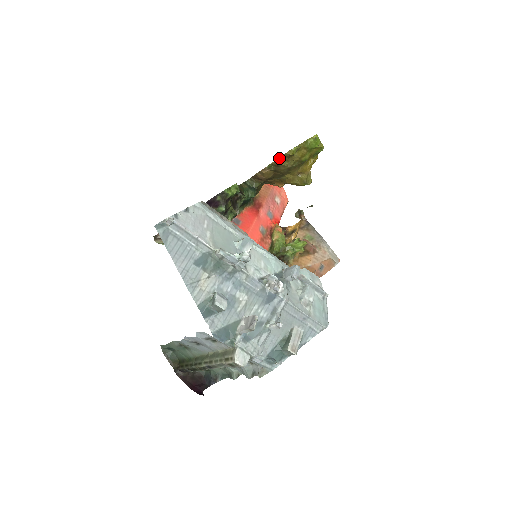
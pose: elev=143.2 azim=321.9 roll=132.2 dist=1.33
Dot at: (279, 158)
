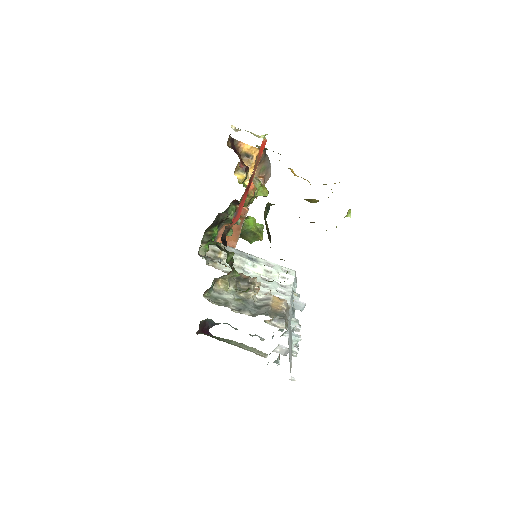
Dot at: occluded
